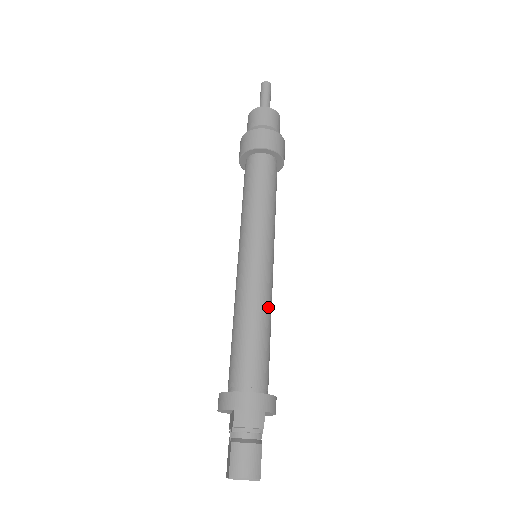
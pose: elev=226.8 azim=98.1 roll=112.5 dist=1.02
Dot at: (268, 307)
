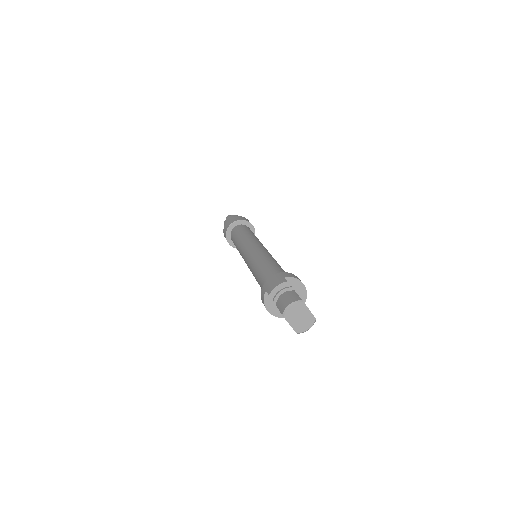
Dot at: (268, 257)
